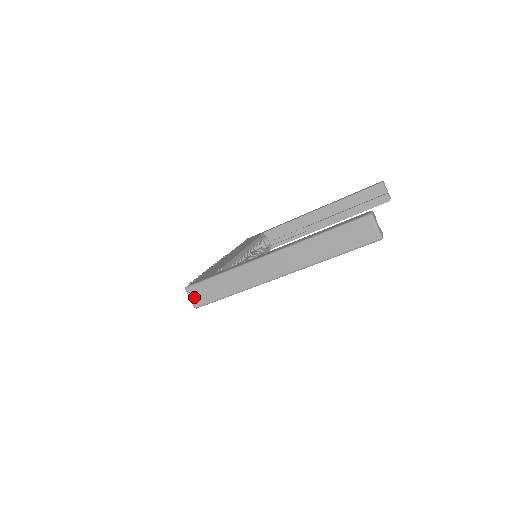
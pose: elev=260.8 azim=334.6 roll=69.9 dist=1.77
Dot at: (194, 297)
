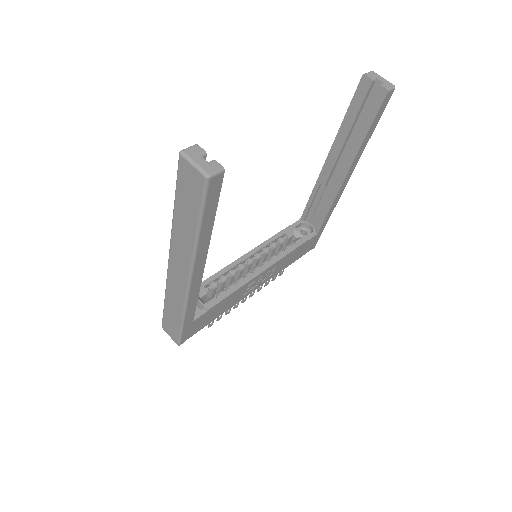
Dot at: (170, 334)
